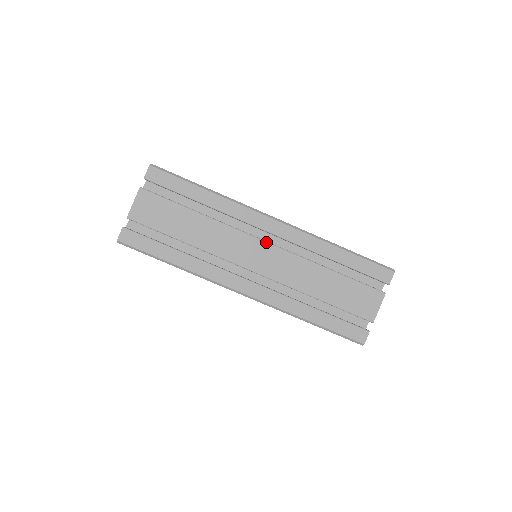
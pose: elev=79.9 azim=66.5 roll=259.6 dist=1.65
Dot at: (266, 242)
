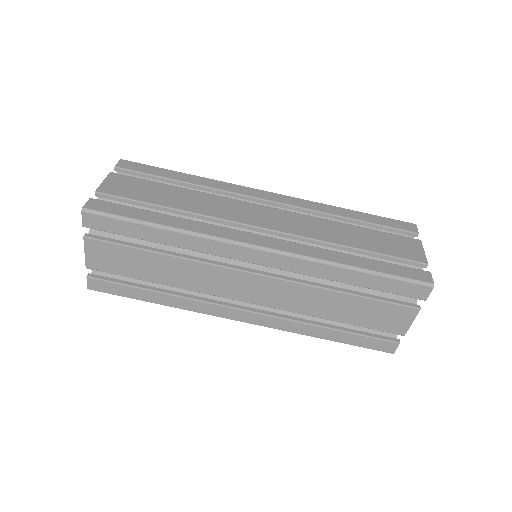
Dot at: (268, 207)
